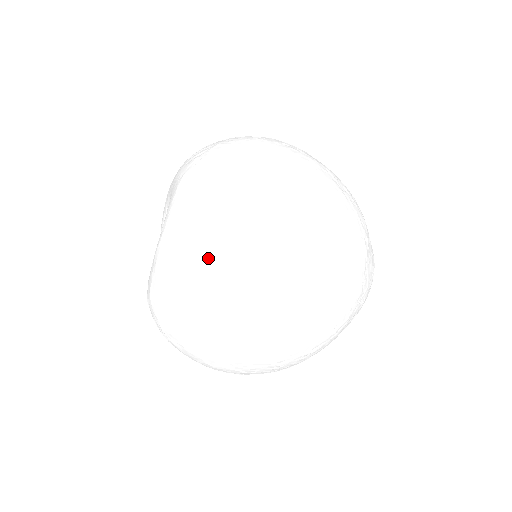
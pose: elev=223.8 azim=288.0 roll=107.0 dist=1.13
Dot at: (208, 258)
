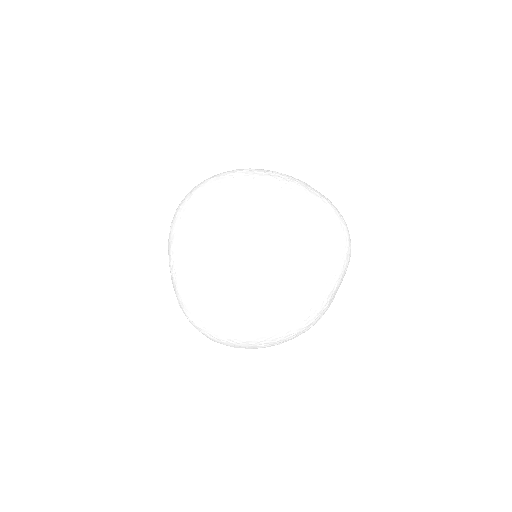
Dot at: (192, 297)
